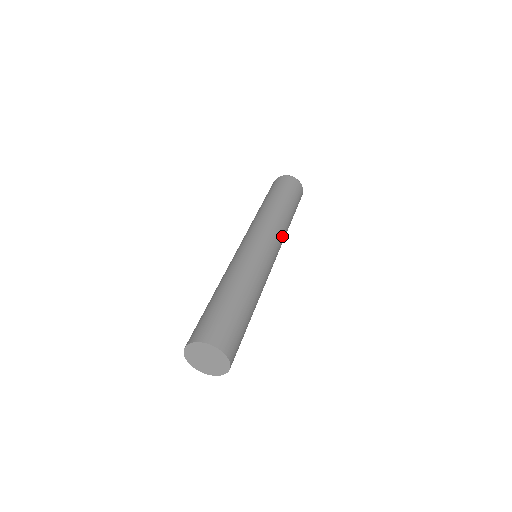
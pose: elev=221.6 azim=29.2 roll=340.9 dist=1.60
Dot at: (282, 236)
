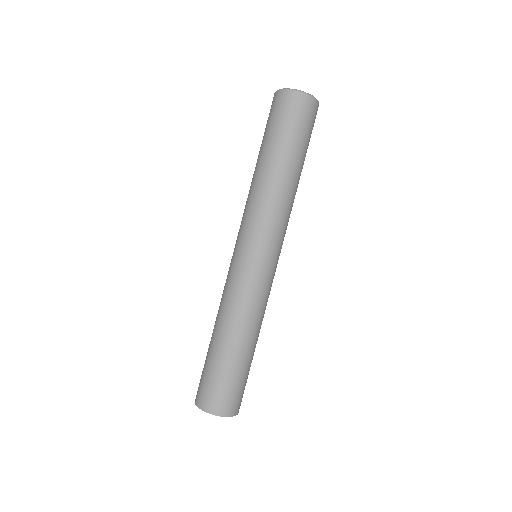
Dot at: (286, 222)
